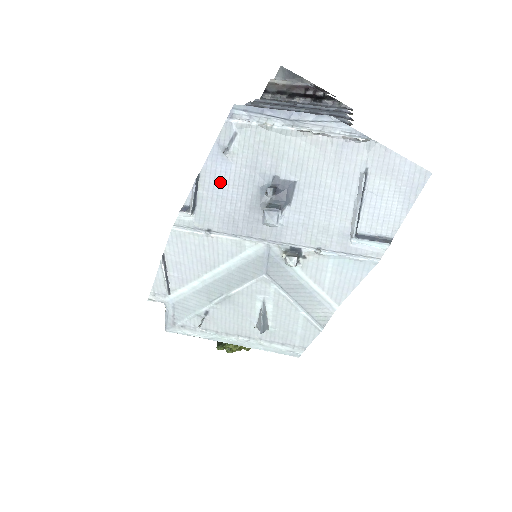
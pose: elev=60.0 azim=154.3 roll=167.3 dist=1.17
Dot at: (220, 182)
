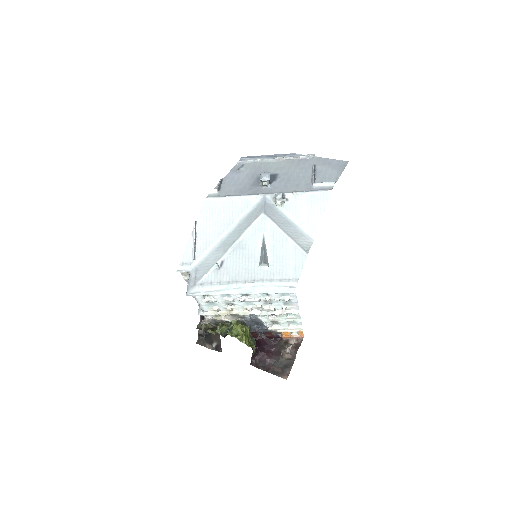
Dot at: (235, 180)
